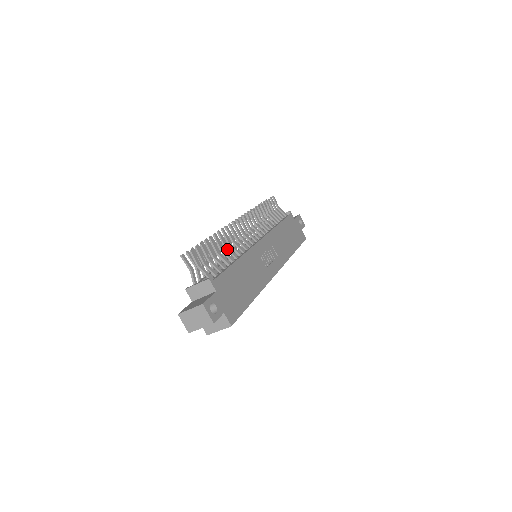
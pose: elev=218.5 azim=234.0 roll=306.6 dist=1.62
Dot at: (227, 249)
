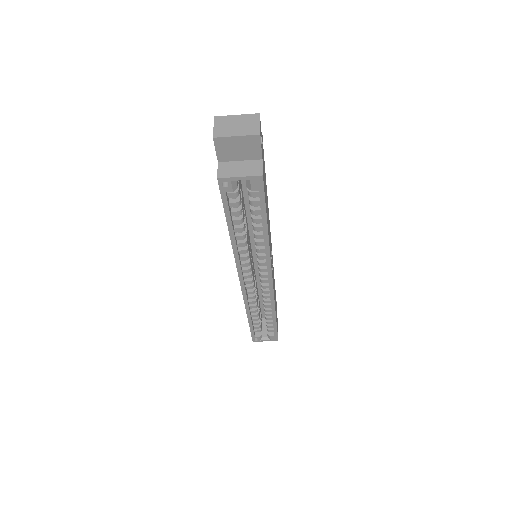
Dot at: occluded
